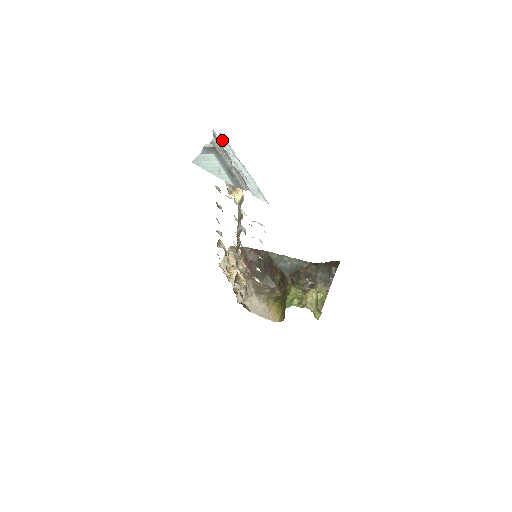
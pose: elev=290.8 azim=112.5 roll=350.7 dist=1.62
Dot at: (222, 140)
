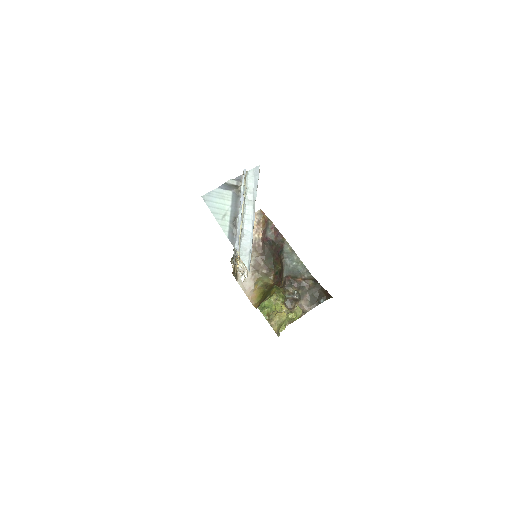
Dot at: (253, 177)
